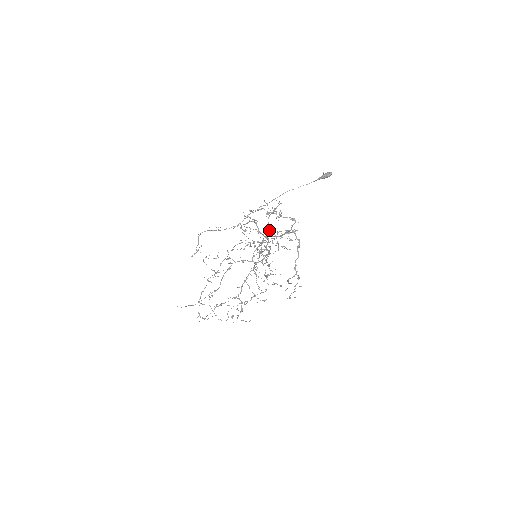
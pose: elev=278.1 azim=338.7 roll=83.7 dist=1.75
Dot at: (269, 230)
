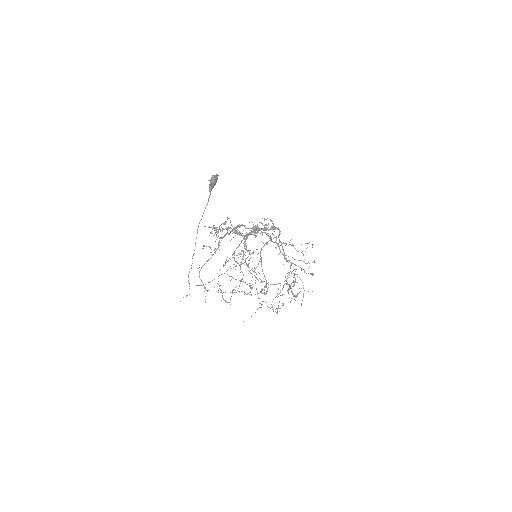
Dot at: occluded
